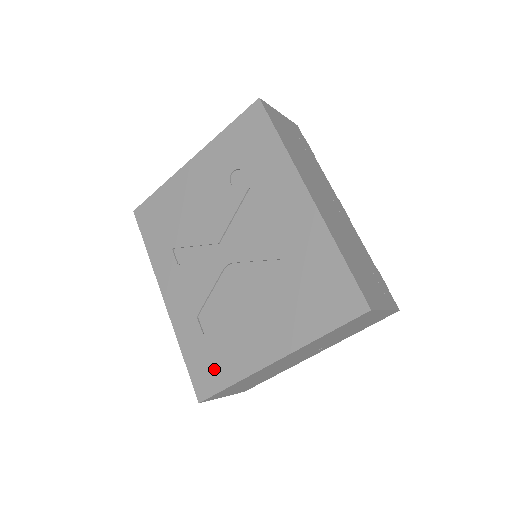
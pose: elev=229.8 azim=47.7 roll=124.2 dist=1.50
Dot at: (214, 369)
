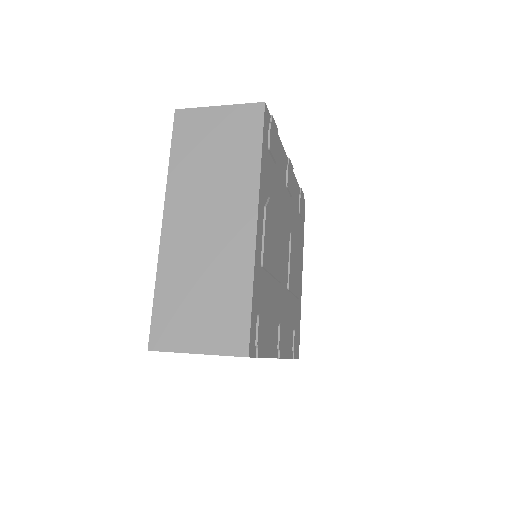
Dot at: occluded
